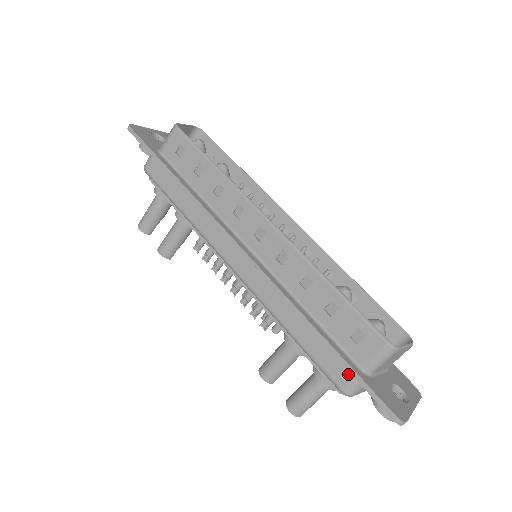
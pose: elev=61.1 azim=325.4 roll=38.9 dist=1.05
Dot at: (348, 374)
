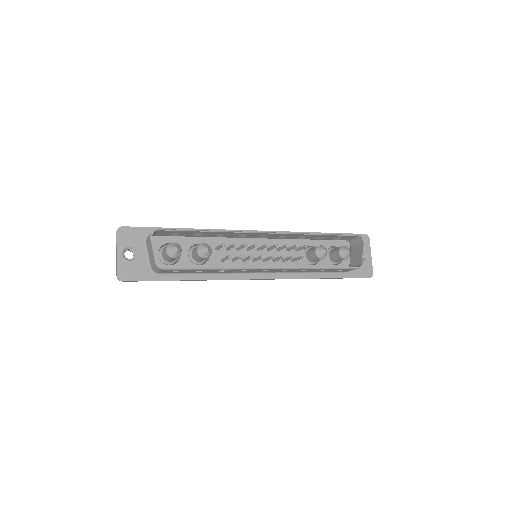
Dot at: occluded
